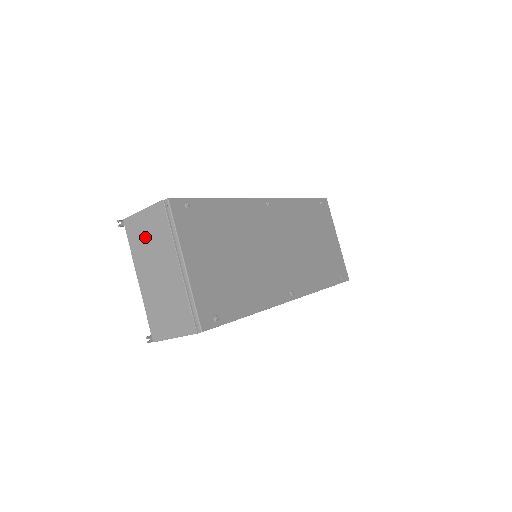
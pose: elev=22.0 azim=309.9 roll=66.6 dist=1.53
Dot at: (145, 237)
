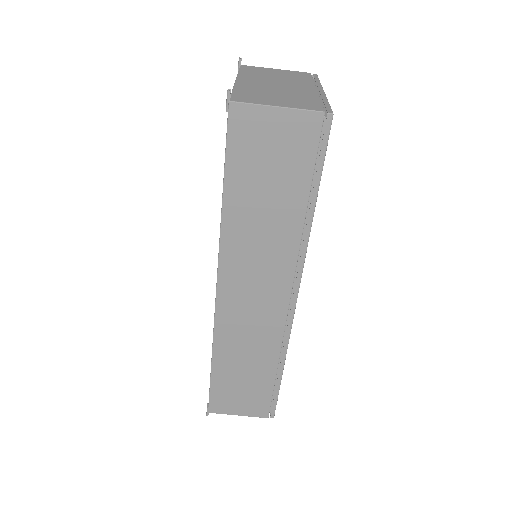
Dot at: (270, 74)
